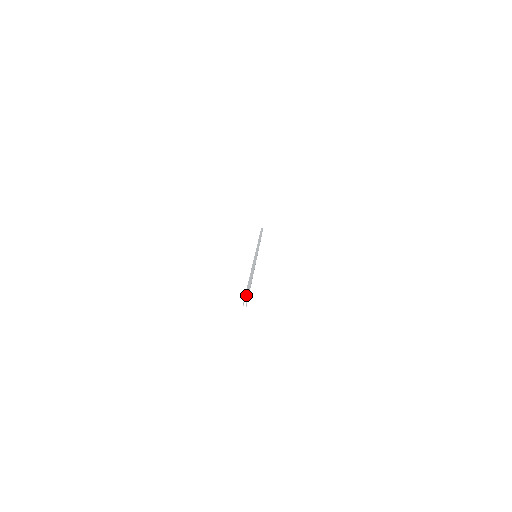
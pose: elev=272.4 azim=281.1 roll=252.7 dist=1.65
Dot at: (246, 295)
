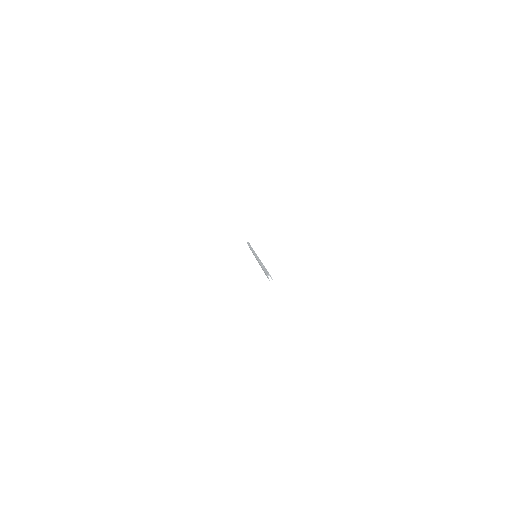
Dot at: (266, 273)
